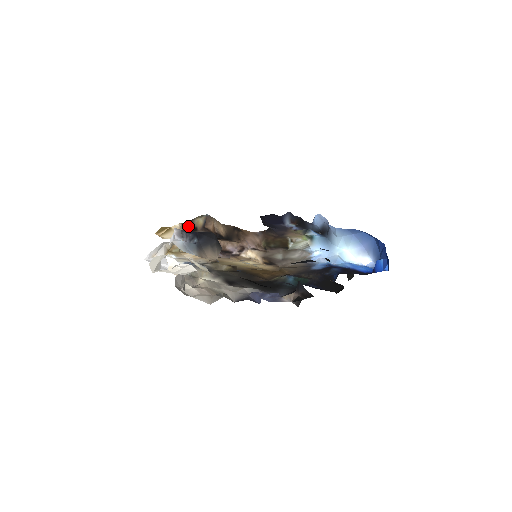
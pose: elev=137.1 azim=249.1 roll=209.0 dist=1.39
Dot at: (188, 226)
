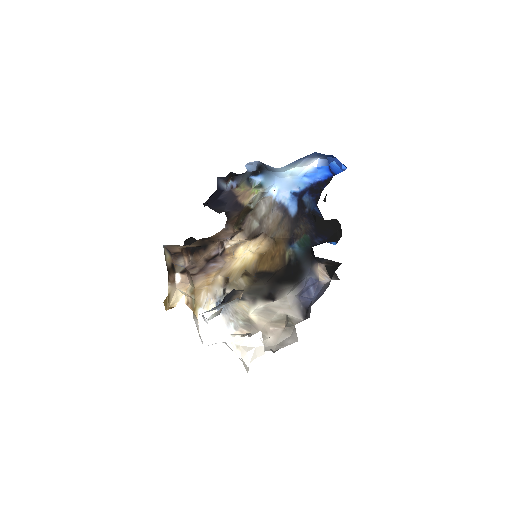
Dot at: (170, 274)
